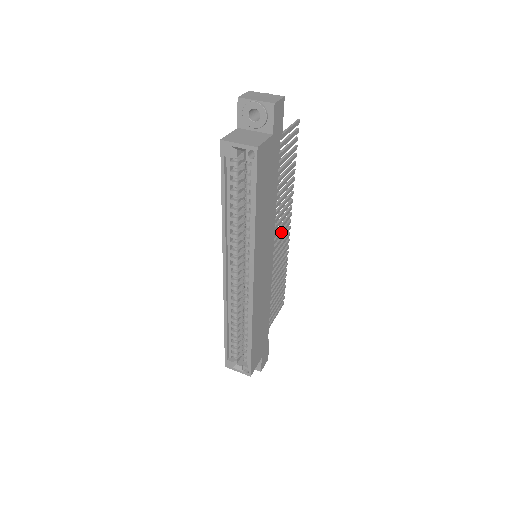
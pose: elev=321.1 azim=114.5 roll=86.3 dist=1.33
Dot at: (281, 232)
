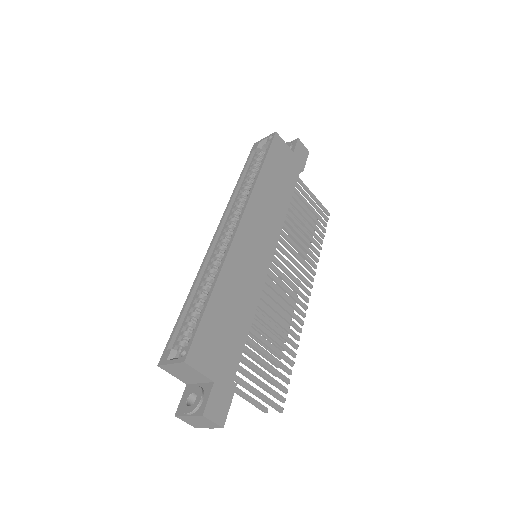
Dot at: (293, 276)
